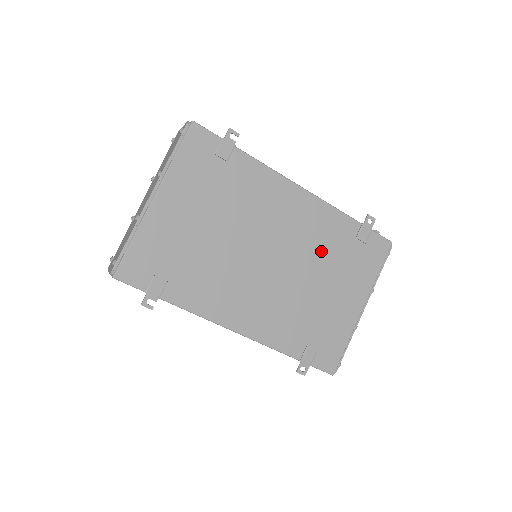
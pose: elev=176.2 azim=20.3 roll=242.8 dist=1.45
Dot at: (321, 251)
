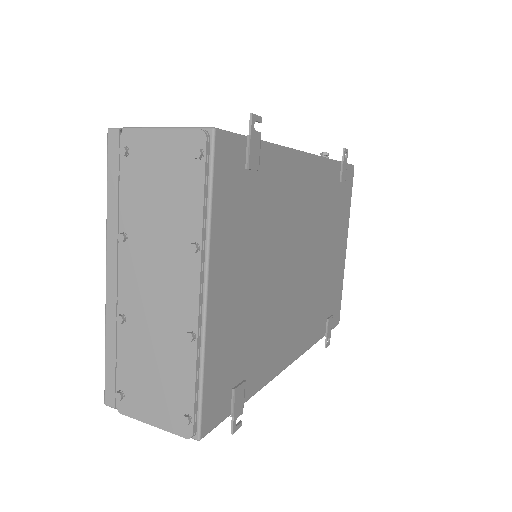
Dot at: (325, 217)
